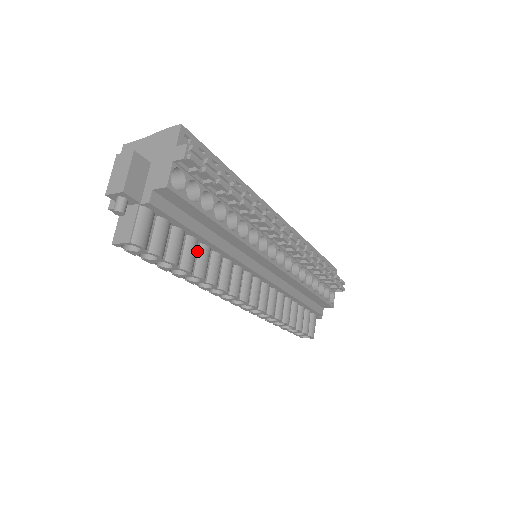
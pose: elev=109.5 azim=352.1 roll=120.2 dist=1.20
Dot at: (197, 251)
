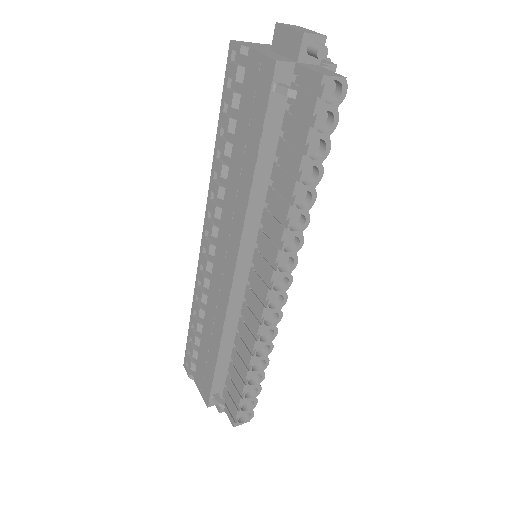
Dot at: occluded
